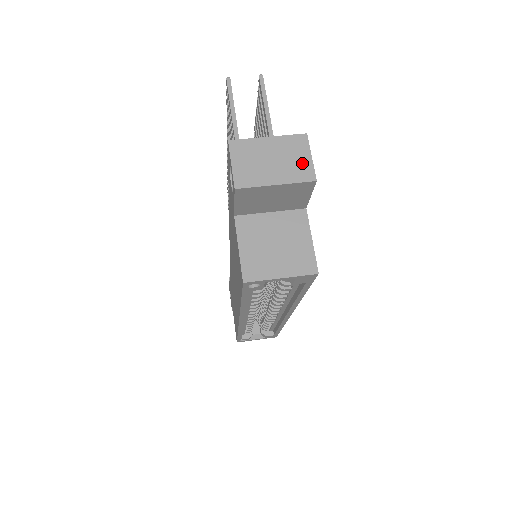
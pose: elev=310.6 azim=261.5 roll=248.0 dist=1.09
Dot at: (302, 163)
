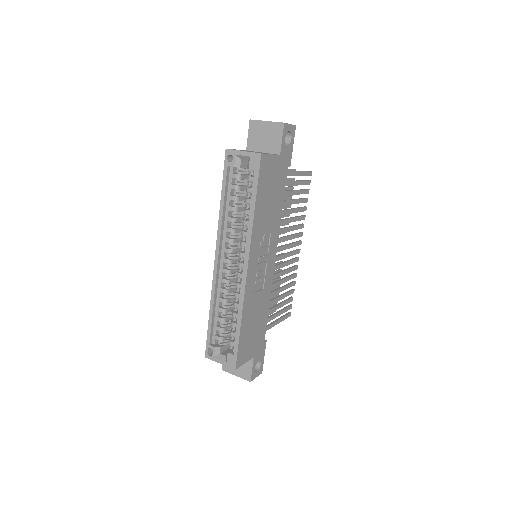
Dot at: occluded
